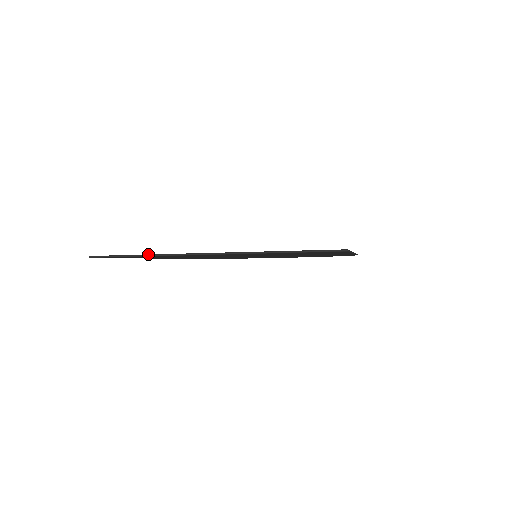
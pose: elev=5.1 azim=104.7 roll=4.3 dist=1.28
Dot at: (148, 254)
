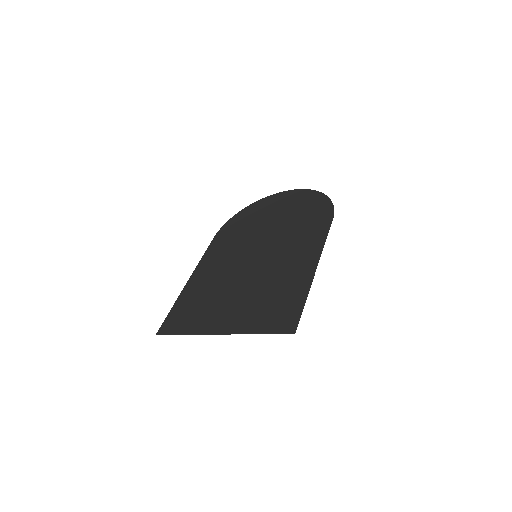
Dot at: (186, 334)
